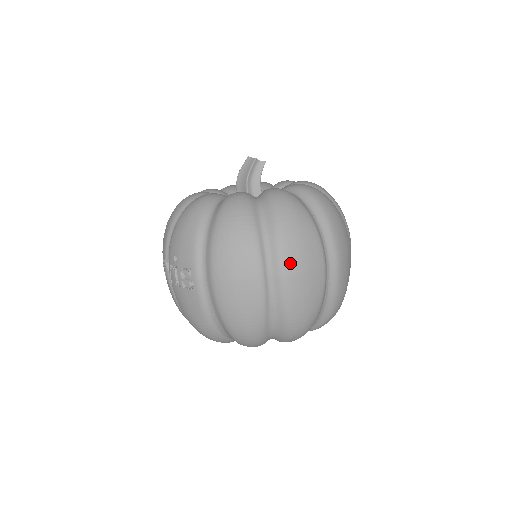
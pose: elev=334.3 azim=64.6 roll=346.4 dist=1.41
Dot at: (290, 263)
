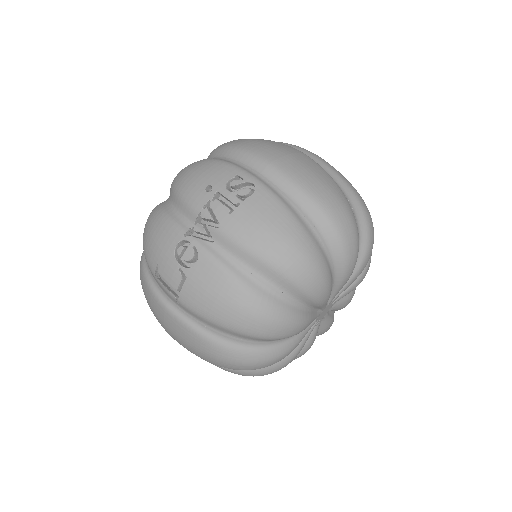
Dot at: (309, 151)
